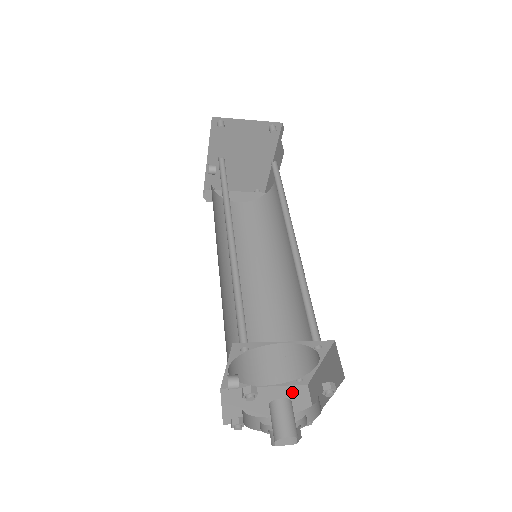
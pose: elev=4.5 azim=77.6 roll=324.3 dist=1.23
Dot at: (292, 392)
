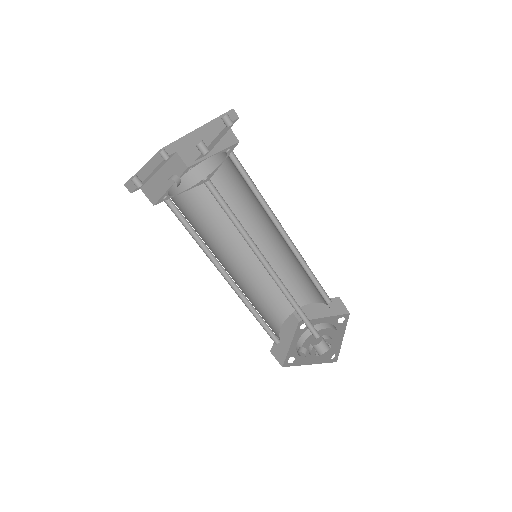
Dot at: (287, 318)
